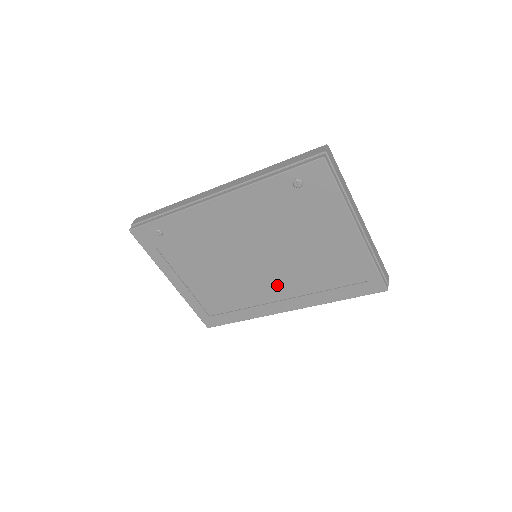
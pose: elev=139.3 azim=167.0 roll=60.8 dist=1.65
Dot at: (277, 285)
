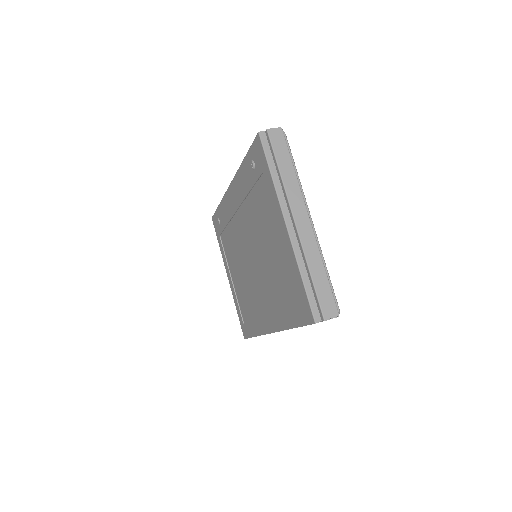
Dot at: (263, 294)
